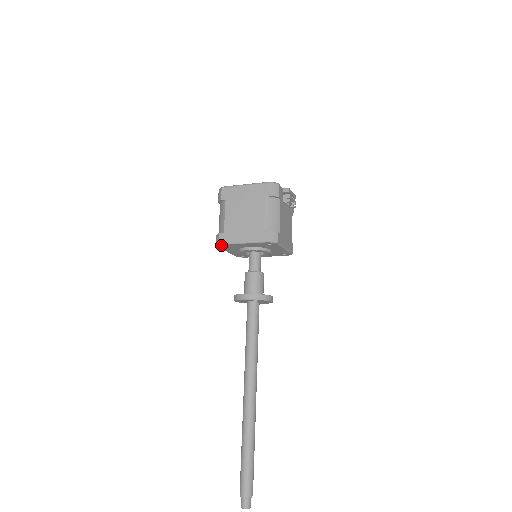
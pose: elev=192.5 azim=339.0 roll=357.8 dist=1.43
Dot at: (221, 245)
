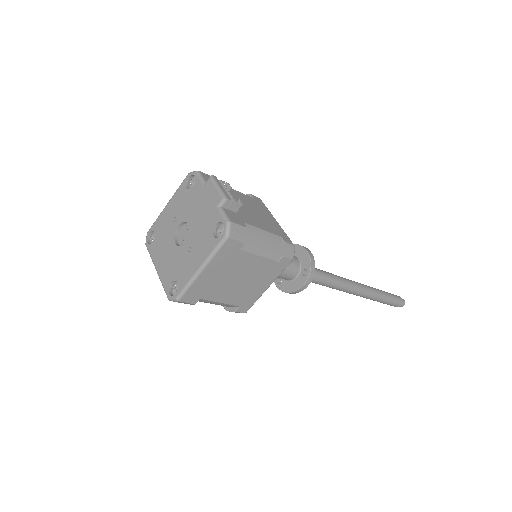
Dot at: (245, 309)
